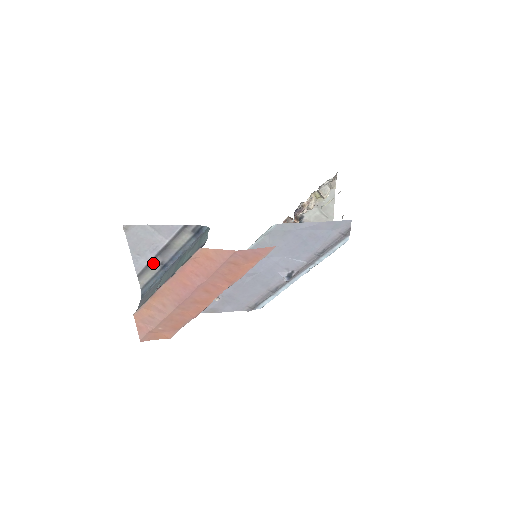
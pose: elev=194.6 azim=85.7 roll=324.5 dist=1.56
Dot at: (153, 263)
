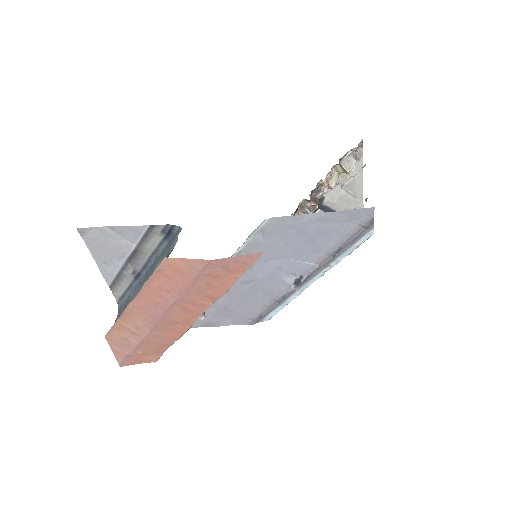
Dot at: (124, 272)
